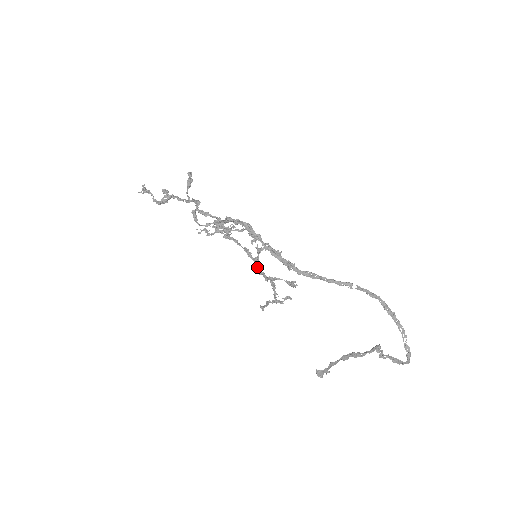
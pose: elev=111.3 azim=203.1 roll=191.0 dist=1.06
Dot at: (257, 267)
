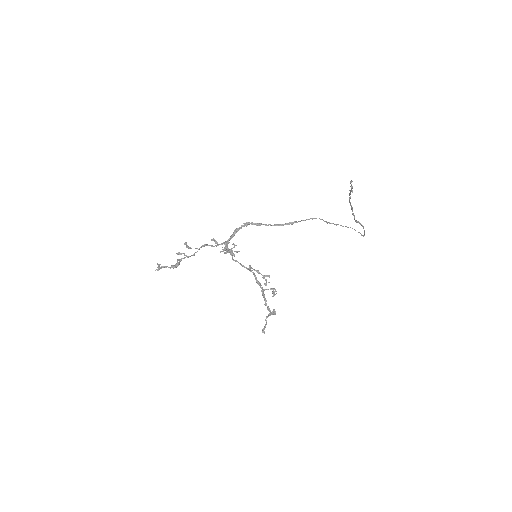
Dot at: occluded
